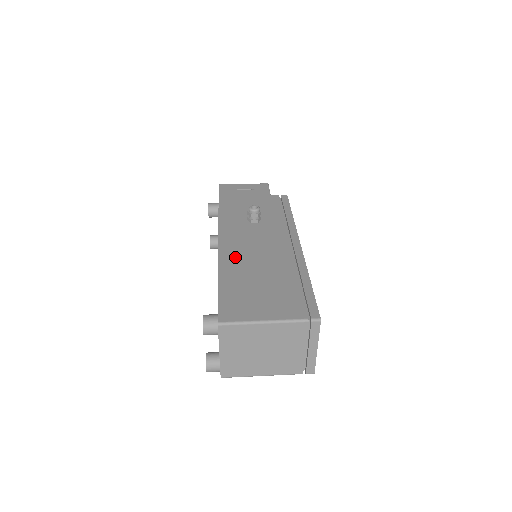
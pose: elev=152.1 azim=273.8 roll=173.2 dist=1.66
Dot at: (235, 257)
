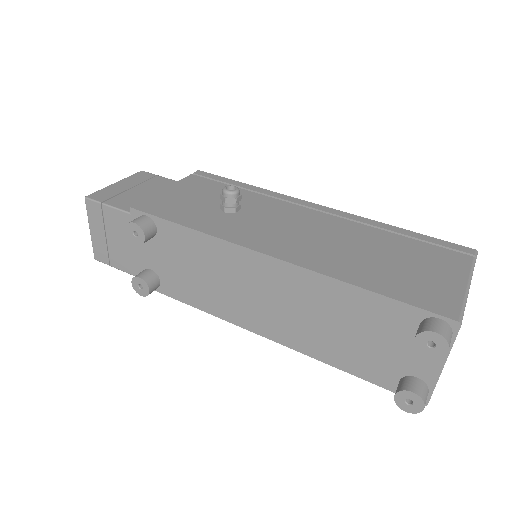
Dot at: (310, 253)
